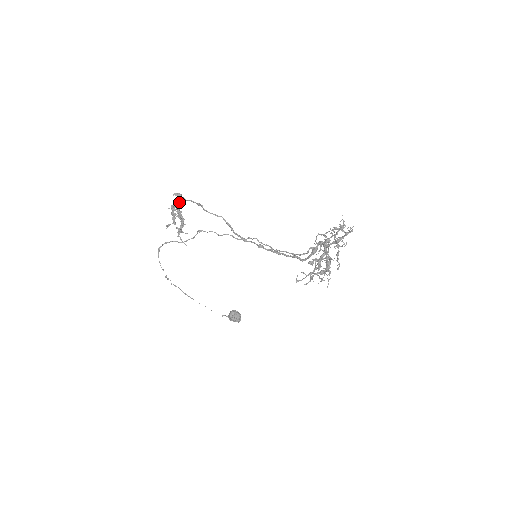
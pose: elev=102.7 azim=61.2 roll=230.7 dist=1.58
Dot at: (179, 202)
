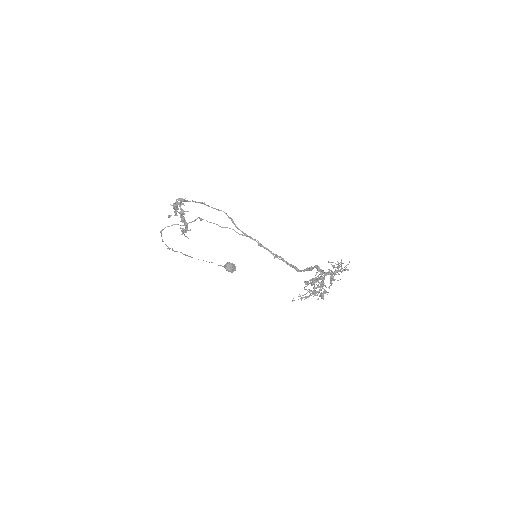
Dot at: (182, 204)
